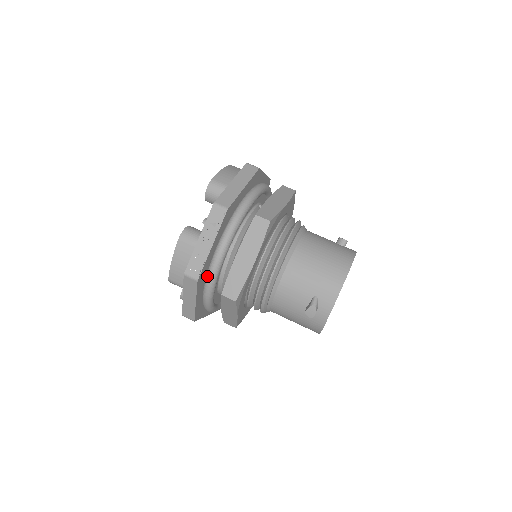
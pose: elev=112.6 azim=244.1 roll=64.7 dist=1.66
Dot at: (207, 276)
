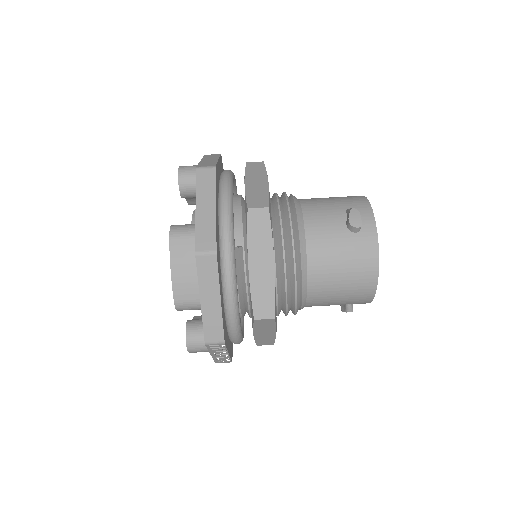
Dot at: occluded
